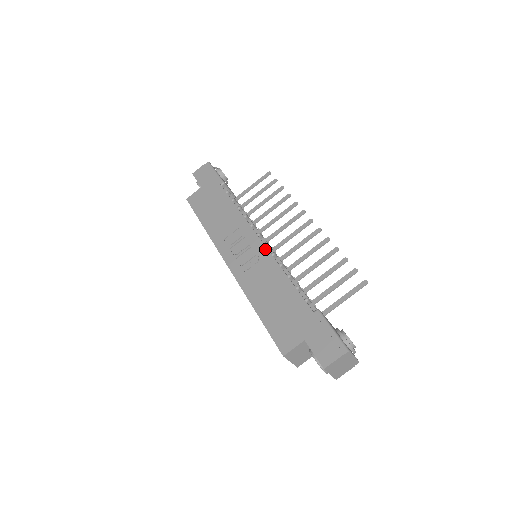
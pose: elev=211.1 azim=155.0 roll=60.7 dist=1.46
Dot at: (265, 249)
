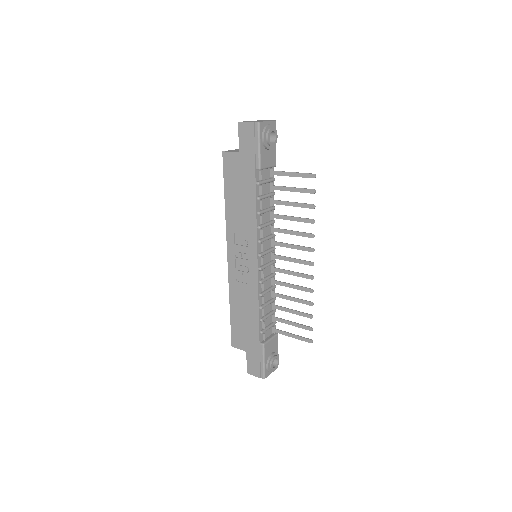
Dot at: (256, 275)
